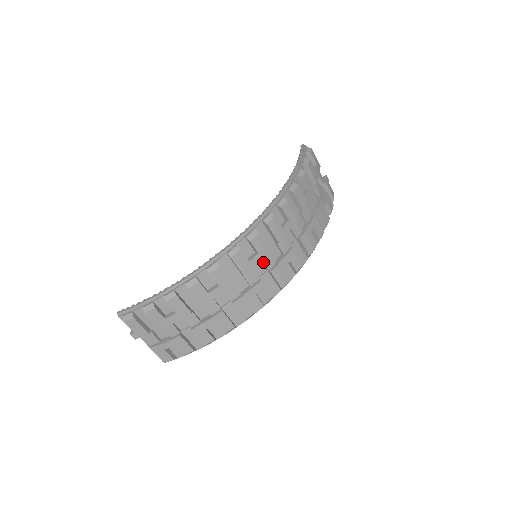
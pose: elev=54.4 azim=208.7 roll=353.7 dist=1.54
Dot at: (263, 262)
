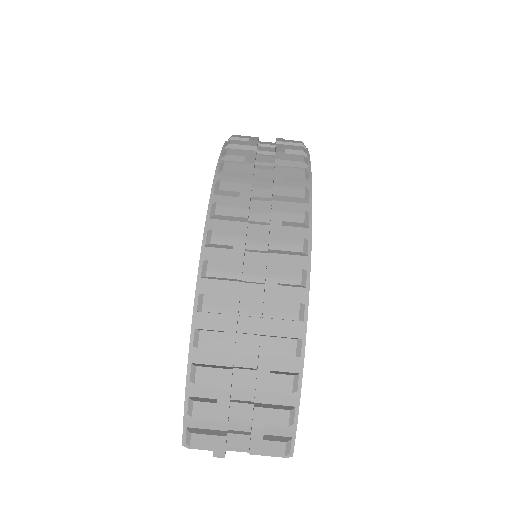
Dot at: (252, 249)
